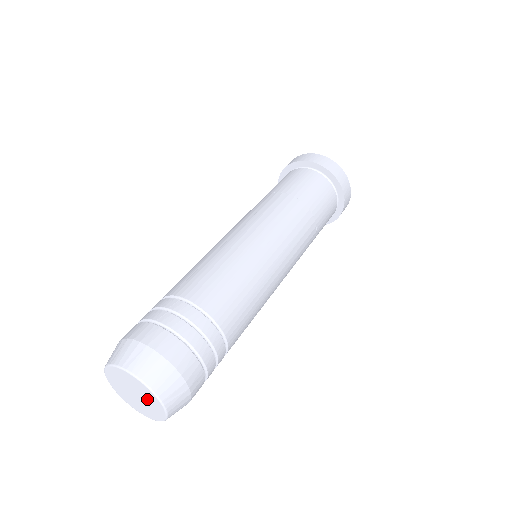
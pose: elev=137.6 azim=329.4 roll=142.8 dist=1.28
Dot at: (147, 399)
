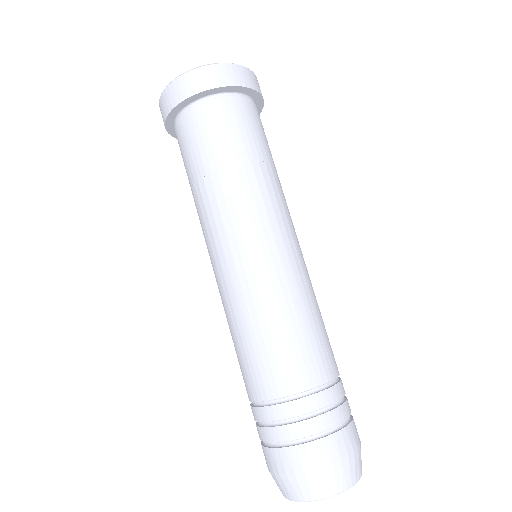
Dot at: occluded
